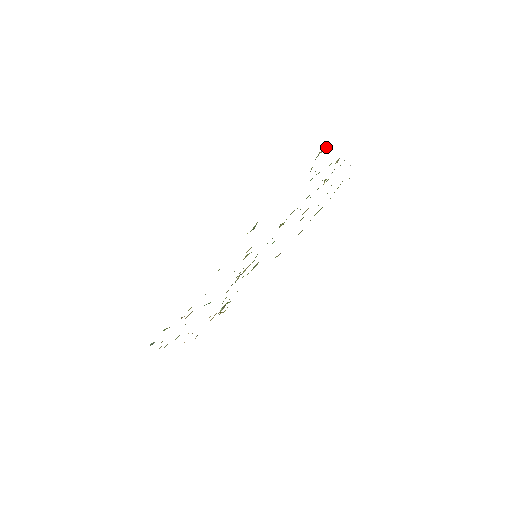
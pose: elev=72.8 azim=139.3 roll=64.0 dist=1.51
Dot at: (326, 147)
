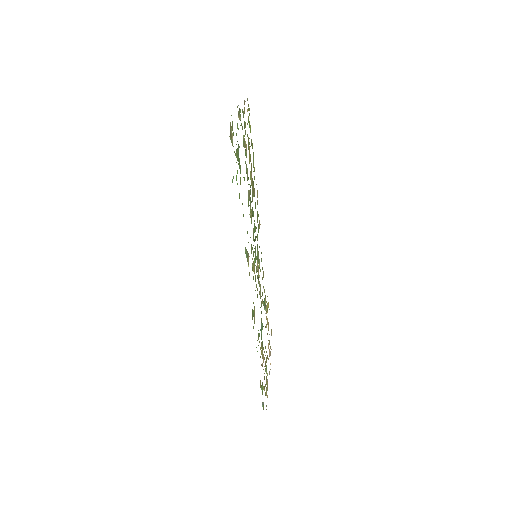
Dot at: (231, 127)
